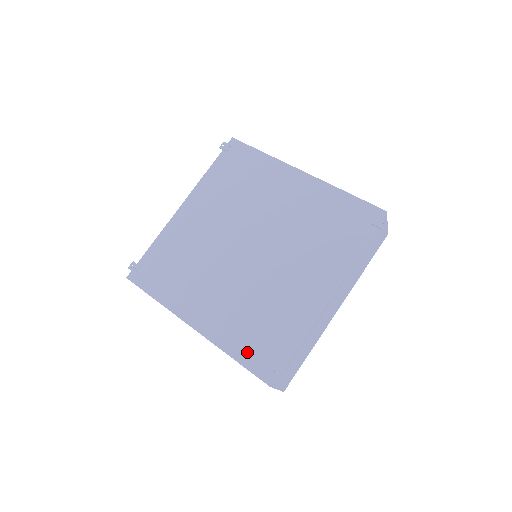
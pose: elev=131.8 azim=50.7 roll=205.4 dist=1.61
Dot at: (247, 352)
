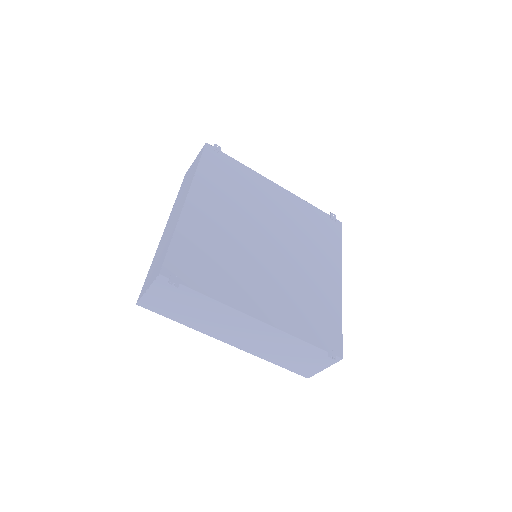
Dot at: (183, 249)
